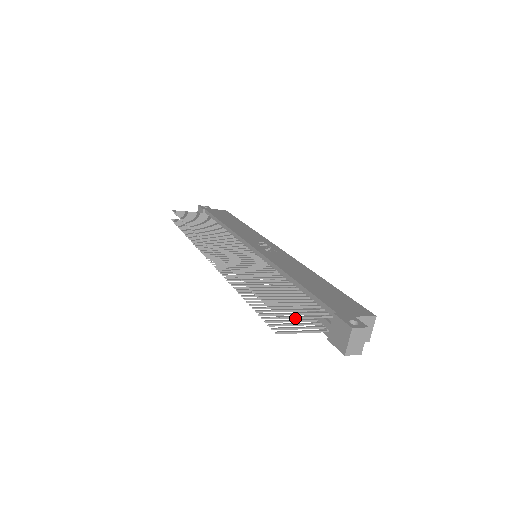
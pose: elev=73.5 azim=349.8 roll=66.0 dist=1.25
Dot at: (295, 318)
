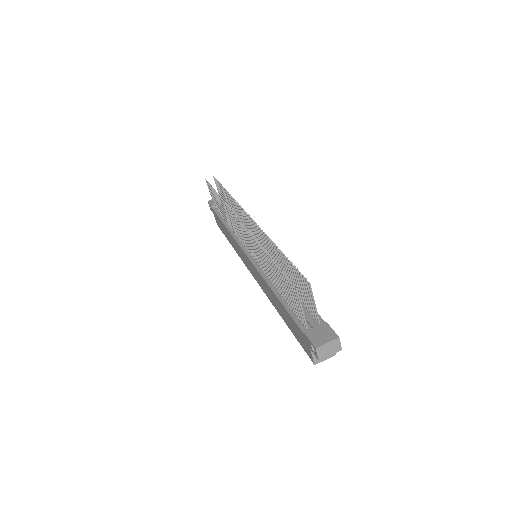
Dot at: (312, 295)
